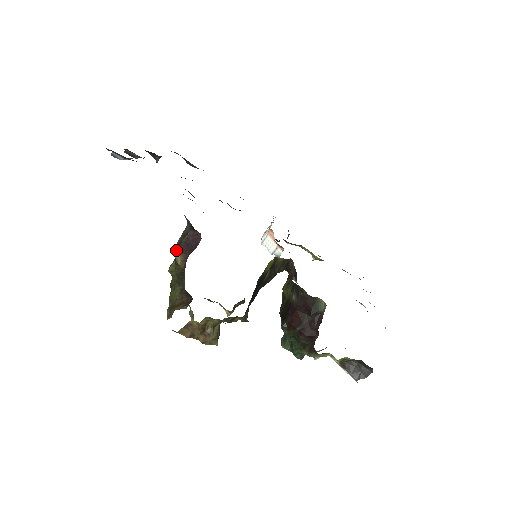
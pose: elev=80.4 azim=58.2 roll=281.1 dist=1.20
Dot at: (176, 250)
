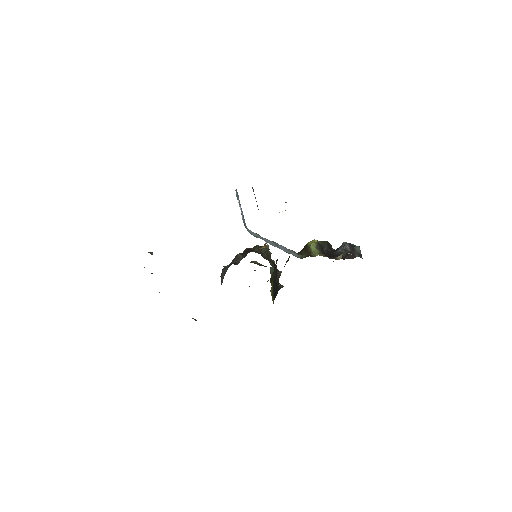
Dot at: occluded
